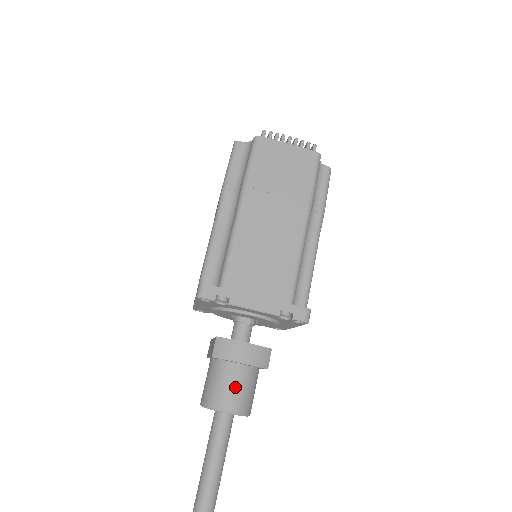
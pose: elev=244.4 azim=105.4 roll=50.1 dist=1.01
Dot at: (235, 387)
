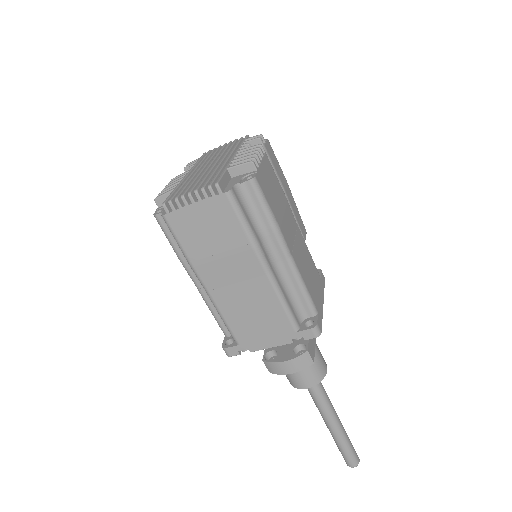
Dot at: (300, 375)
